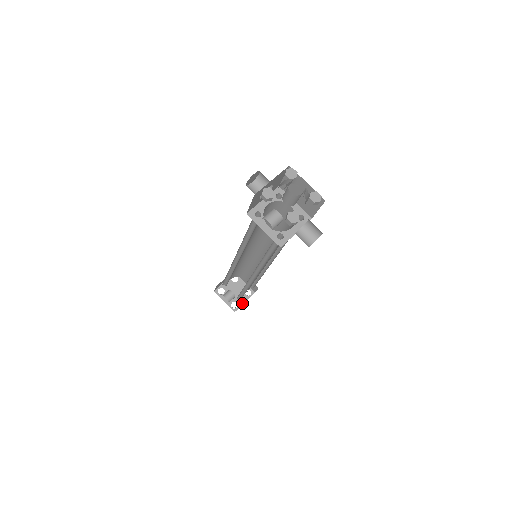
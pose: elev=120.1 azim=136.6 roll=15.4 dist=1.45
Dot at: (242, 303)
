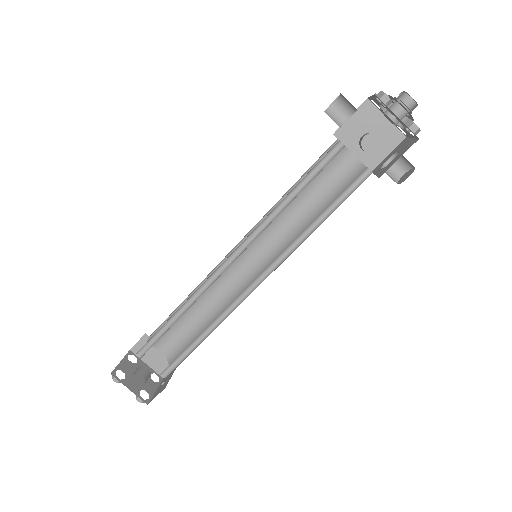
Dot at: (153, 392)
